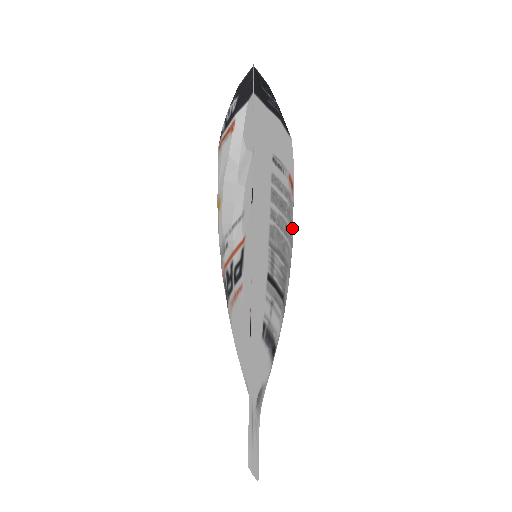
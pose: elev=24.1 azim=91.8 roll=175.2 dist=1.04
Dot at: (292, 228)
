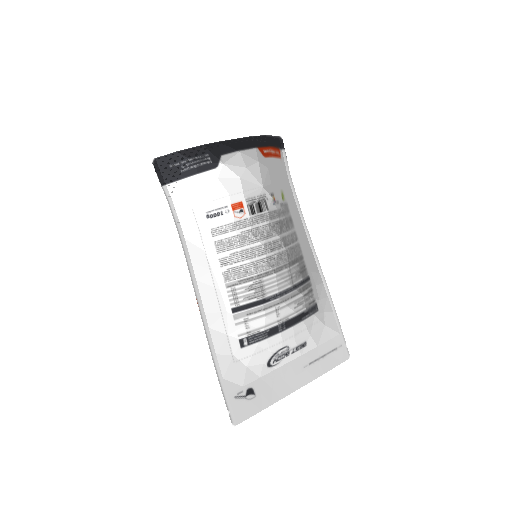
Dot at: (256, 240)
